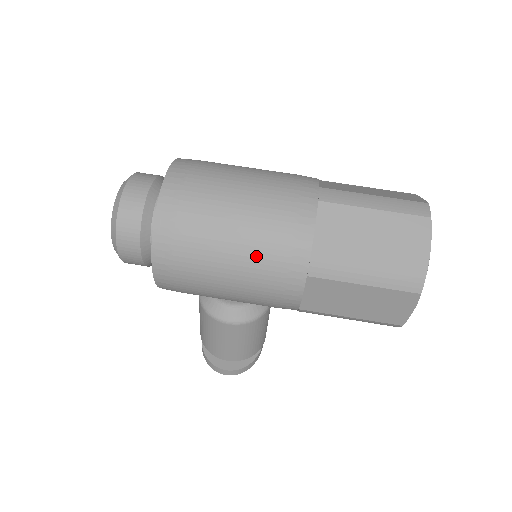
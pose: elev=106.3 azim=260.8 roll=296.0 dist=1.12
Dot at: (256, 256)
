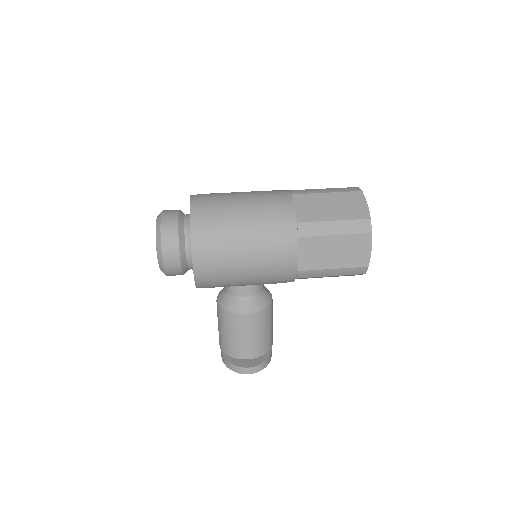
Dot at: (262, 231)
